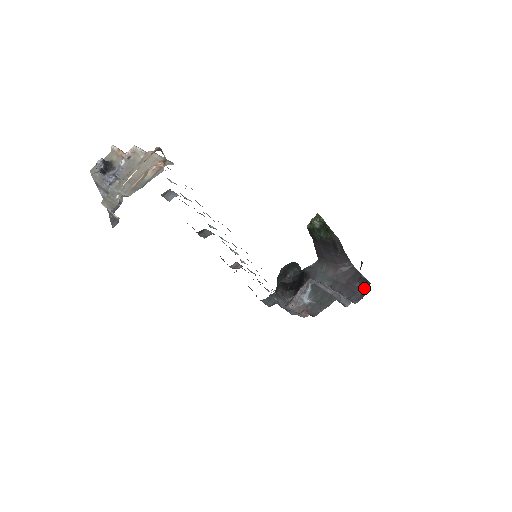
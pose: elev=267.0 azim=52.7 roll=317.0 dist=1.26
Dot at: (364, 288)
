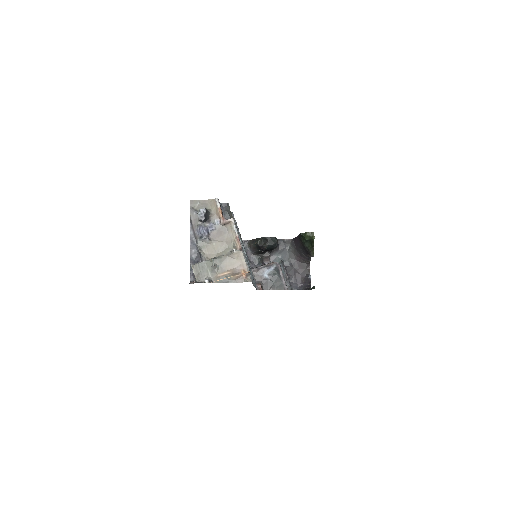
Dot at: (305, 284)
